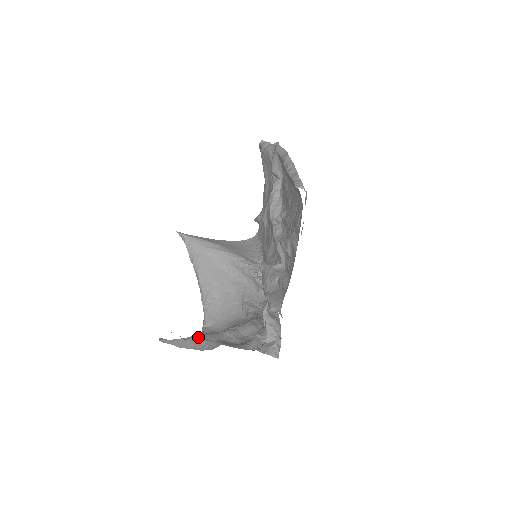
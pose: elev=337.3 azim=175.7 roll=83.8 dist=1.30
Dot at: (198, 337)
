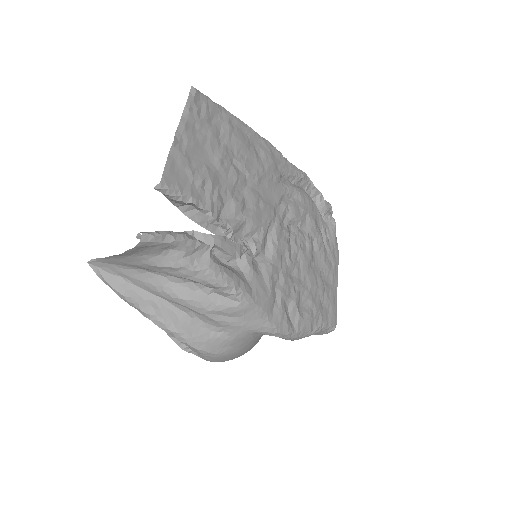
Dot at: (120, 263)
